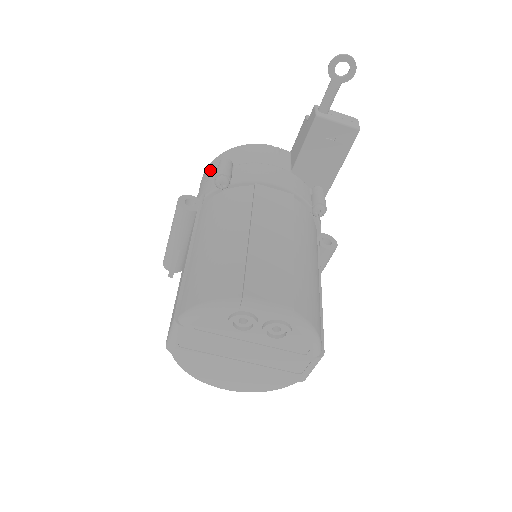
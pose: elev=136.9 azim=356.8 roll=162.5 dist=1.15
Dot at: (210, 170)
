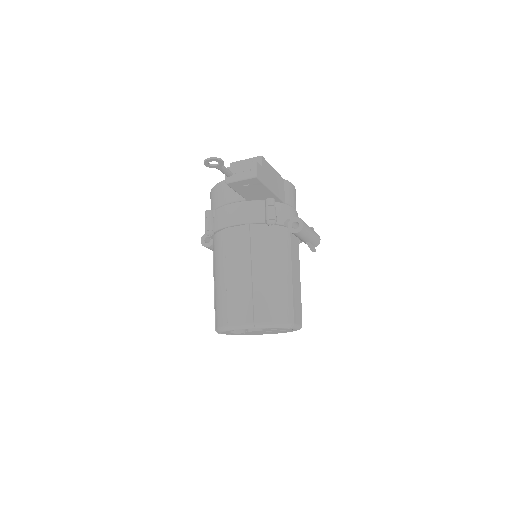
Dot at: occluded
